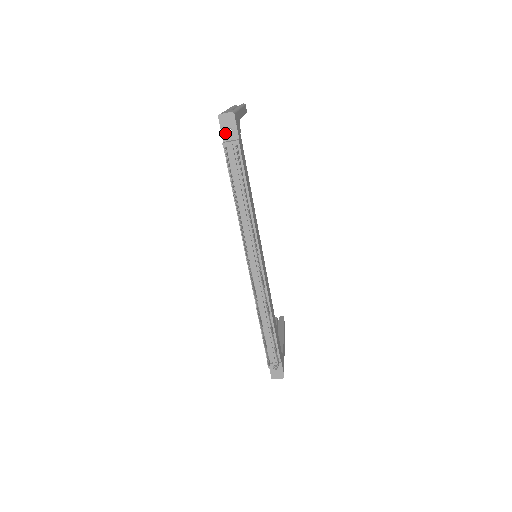
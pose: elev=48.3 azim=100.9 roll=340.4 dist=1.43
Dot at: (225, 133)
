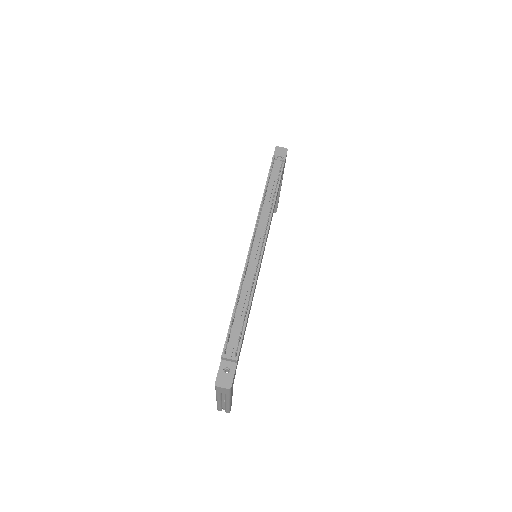
Dot at: (276, 157)
